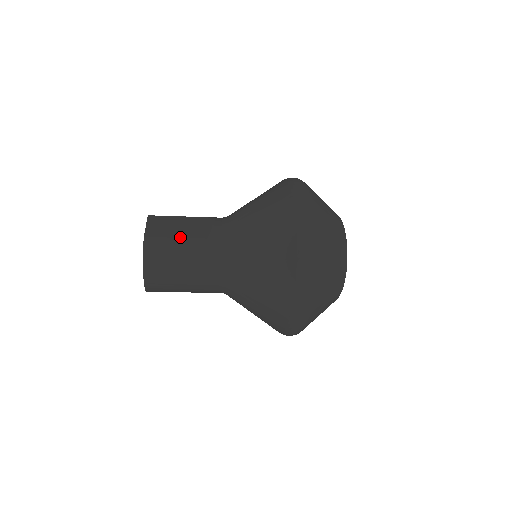
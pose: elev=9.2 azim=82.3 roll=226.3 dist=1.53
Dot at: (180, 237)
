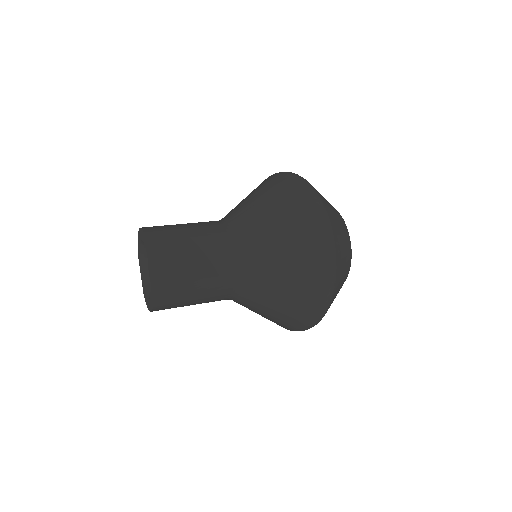
Dot at: (192, 279)
